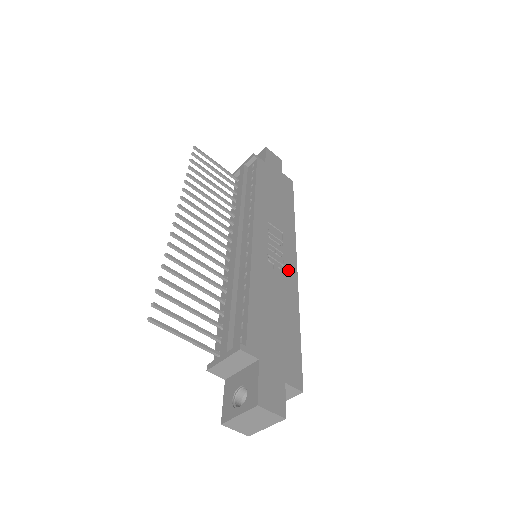
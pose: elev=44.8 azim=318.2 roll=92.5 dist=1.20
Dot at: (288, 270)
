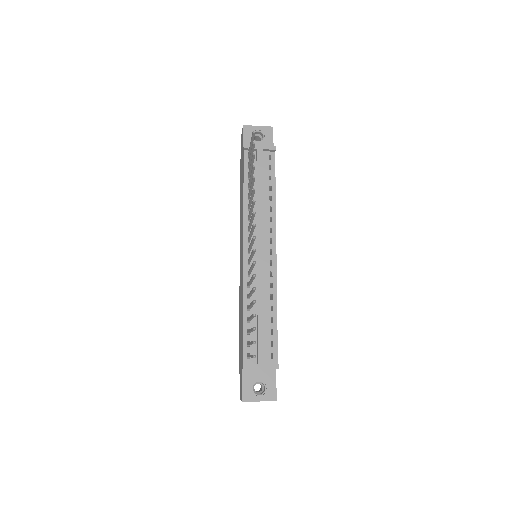
Dot at: occluded
